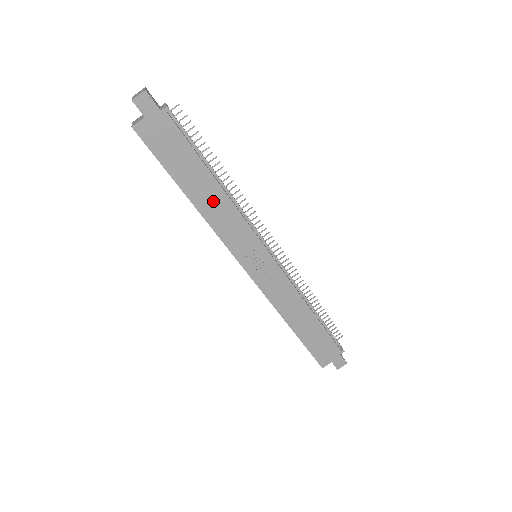
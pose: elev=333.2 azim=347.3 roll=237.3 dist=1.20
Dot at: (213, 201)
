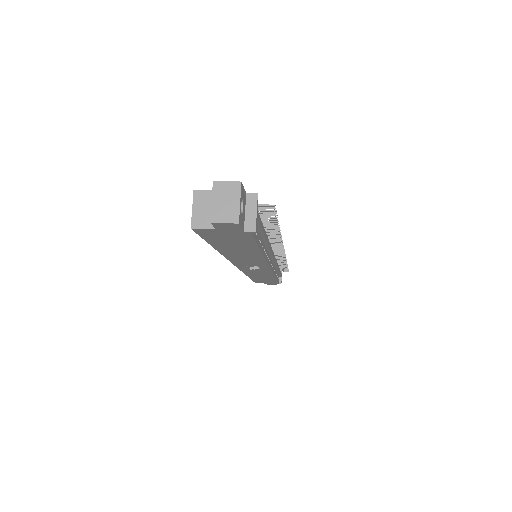
Dot at: (245, 255)
